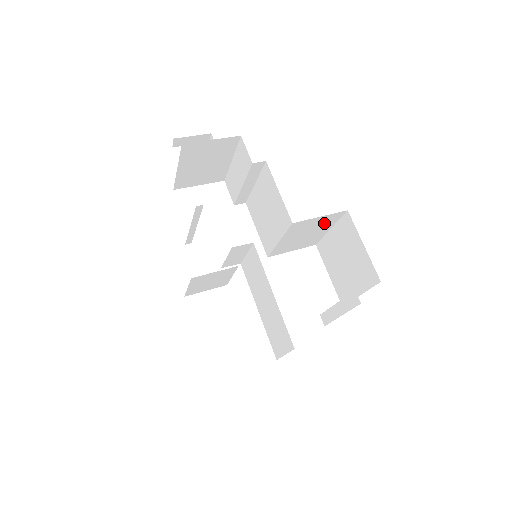
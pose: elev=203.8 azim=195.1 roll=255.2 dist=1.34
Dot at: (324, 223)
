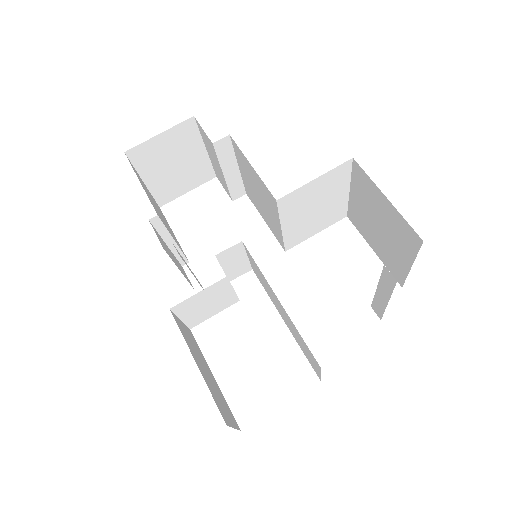
Dot at: (331, 186)
